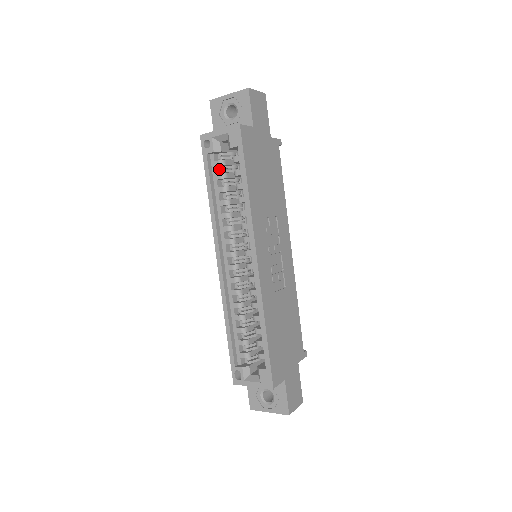
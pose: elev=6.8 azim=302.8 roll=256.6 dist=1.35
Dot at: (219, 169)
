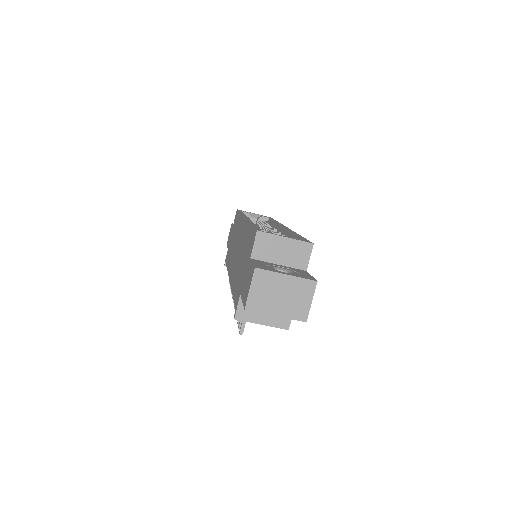
Dot at: occluded
